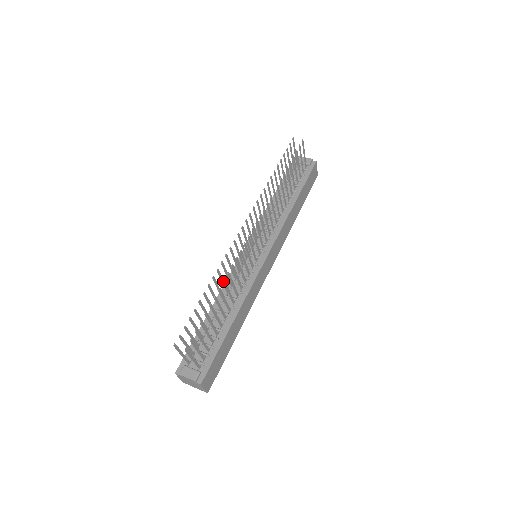
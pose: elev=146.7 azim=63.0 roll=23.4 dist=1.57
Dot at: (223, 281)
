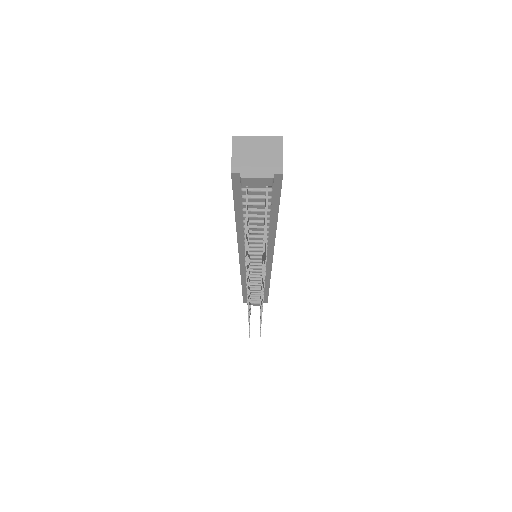
Dot at: occluded
